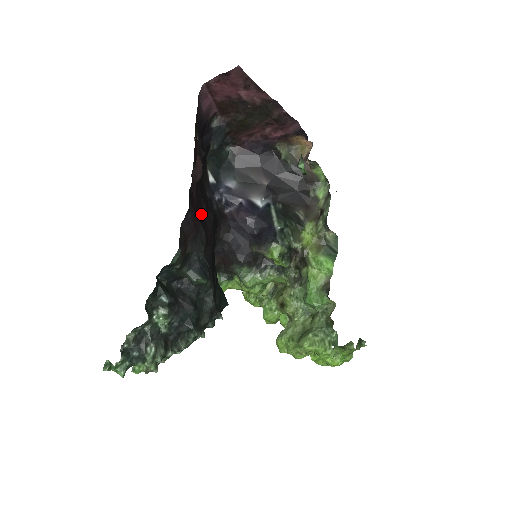
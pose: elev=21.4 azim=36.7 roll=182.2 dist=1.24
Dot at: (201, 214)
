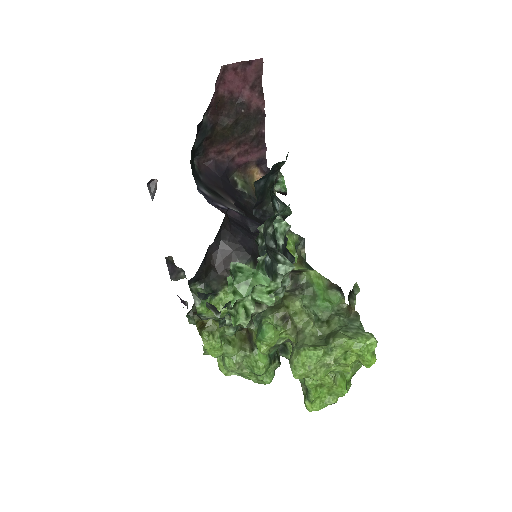
Dot at: occluded
